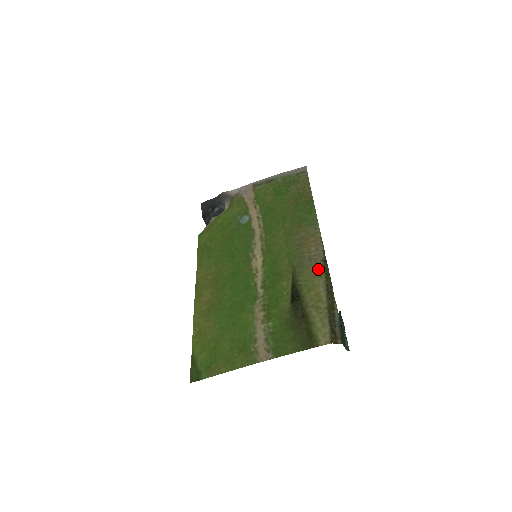
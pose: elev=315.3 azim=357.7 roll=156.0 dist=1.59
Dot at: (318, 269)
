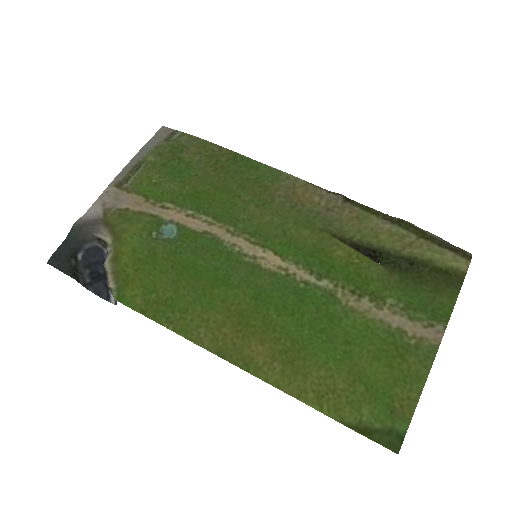
Dot at: (353, 212)
